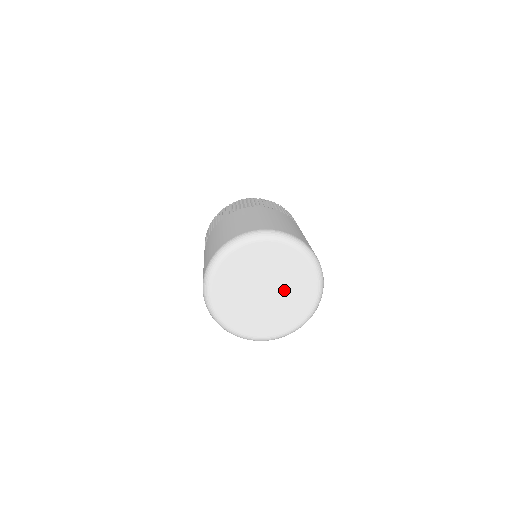
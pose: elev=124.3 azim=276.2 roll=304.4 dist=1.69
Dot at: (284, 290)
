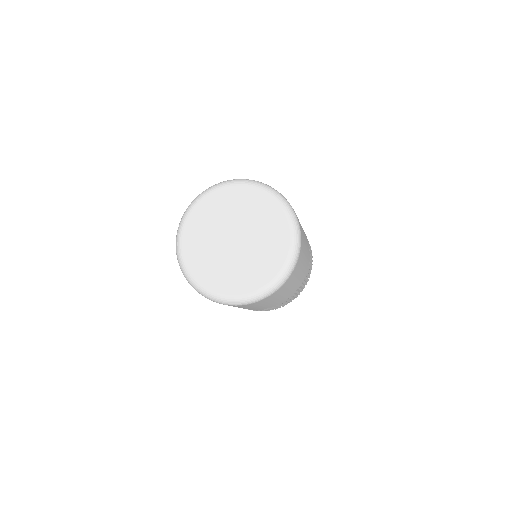
Dot at: (254, 244)
